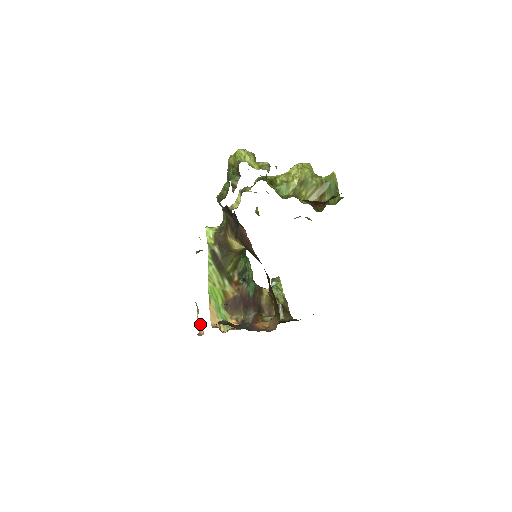
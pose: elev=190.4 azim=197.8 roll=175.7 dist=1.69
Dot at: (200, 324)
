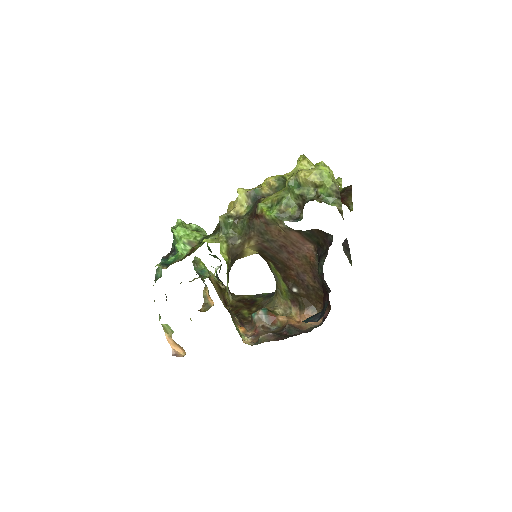
Dot at: (175, 344)
